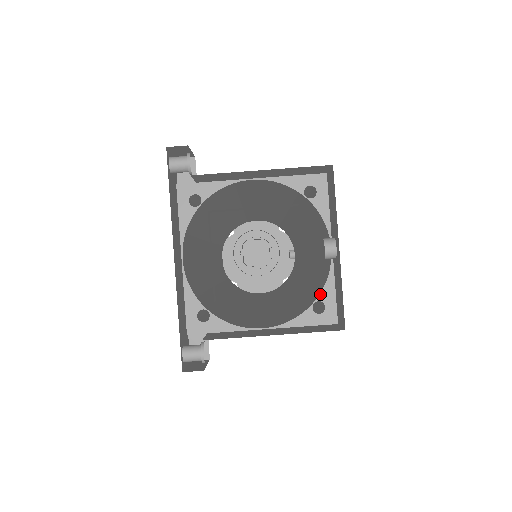
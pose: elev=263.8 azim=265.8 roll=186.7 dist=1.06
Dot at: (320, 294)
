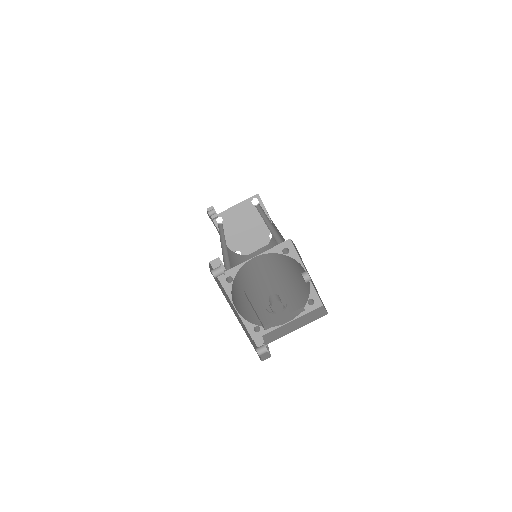
Dot at: (309, 296)
